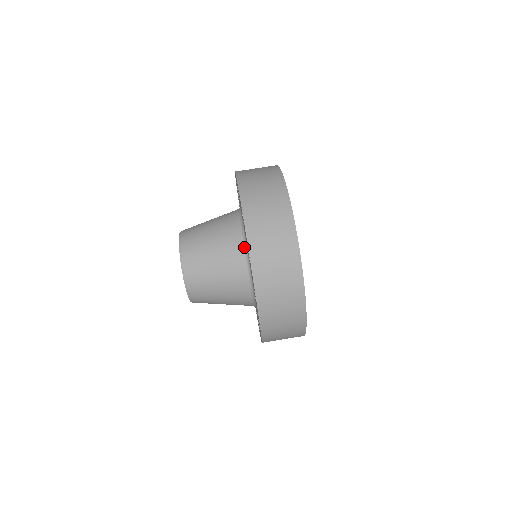
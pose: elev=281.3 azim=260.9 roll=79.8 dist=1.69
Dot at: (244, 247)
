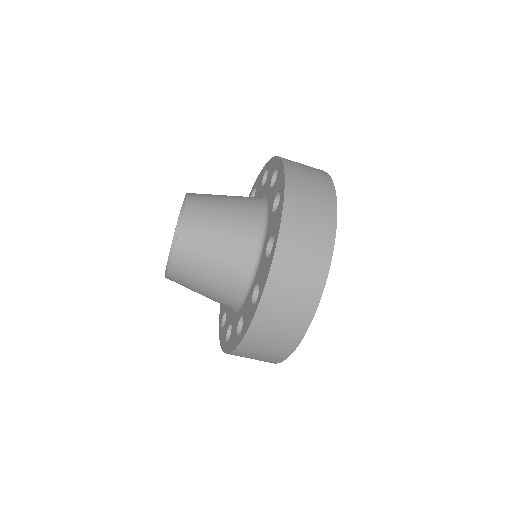
Dot at: (253, 270)
